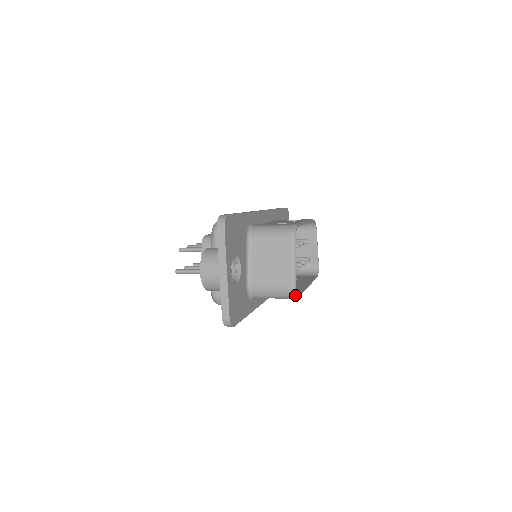
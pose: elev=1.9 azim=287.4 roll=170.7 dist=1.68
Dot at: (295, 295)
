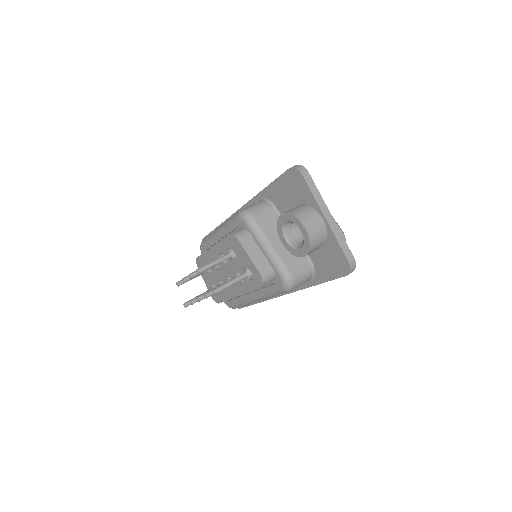
Dot at: occluded
